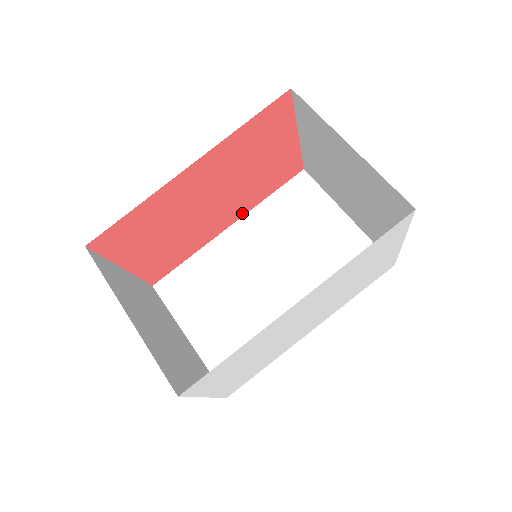
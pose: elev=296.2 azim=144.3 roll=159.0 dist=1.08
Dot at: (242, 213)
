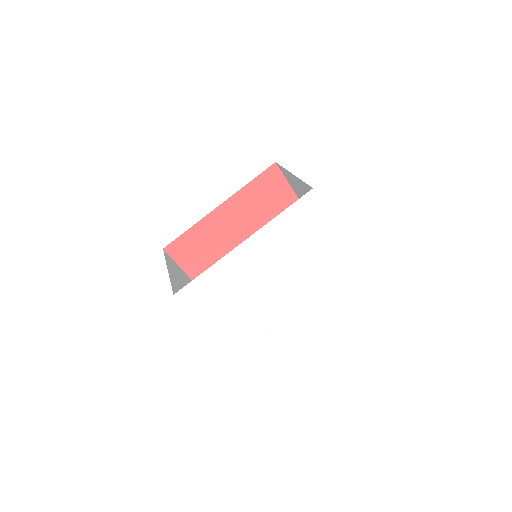
Dot at: occluded
